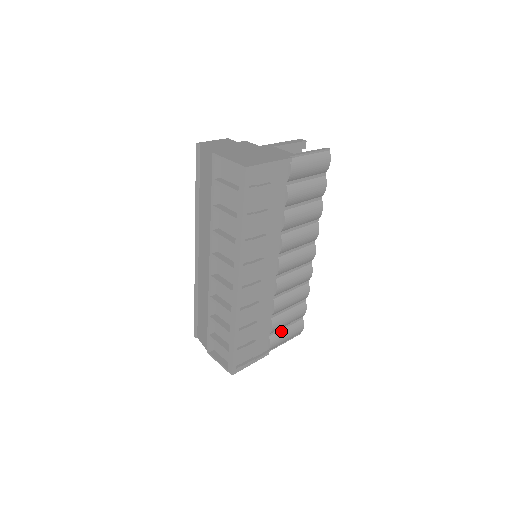
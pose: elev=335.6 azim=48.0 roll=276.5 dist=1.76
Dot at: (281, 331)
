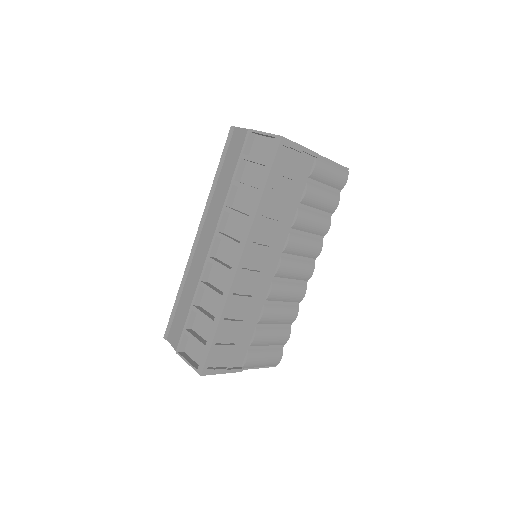
Dot at: (260, 350)
